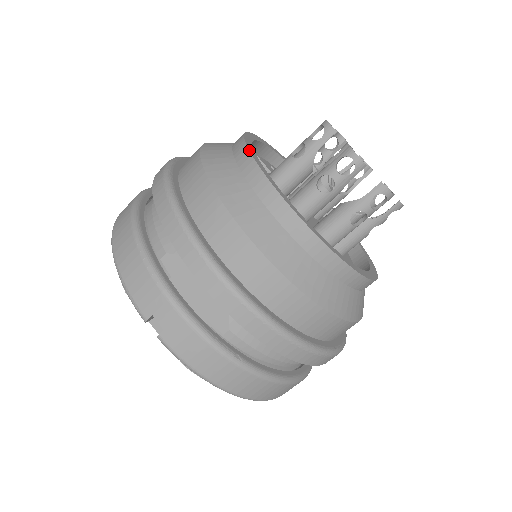
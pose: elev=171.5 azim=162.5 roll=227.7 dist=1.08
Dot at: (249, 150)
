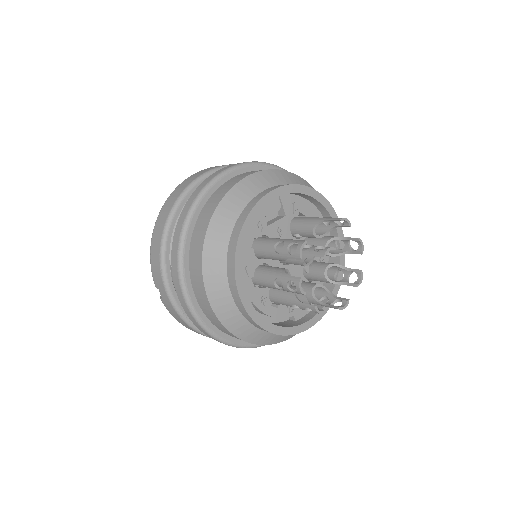
Dot at: (238, 238)
